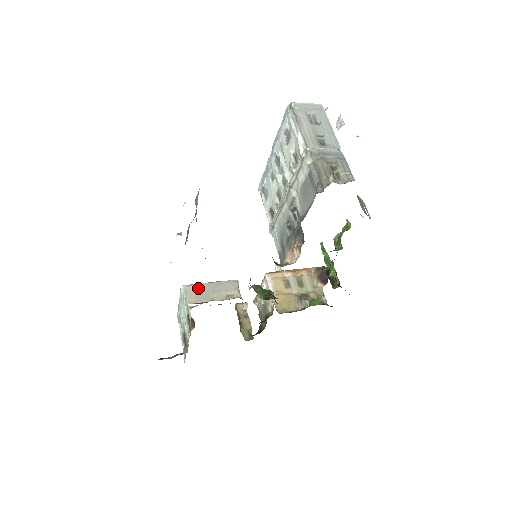
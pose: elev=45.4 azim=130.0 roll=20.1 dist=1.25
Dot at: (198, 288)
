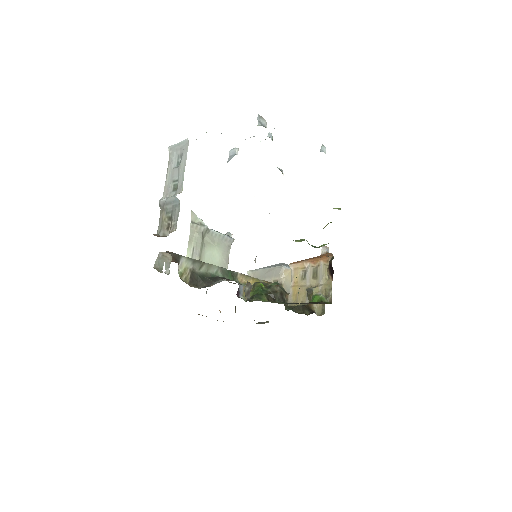
Dot at: (257, 273)
